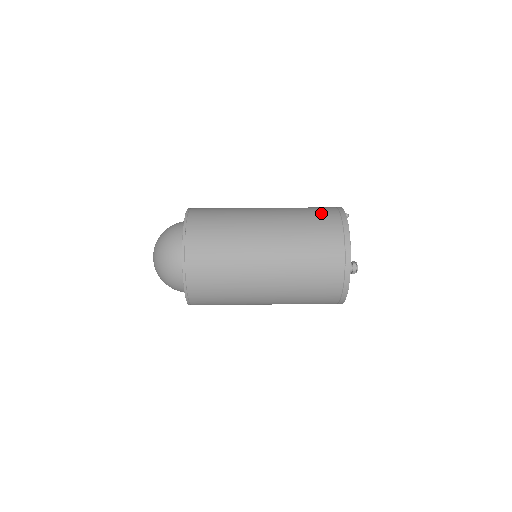
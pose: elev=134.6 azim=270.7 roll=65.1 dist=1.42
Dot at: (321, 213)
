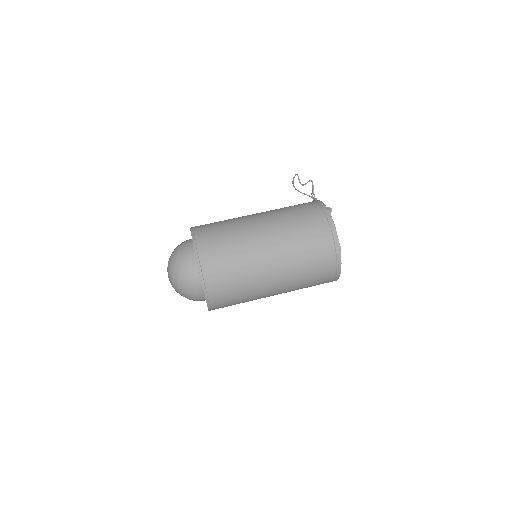
Dot at: (313, 225)
